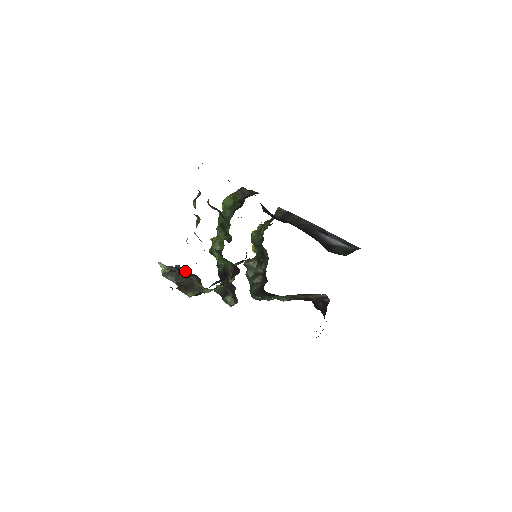
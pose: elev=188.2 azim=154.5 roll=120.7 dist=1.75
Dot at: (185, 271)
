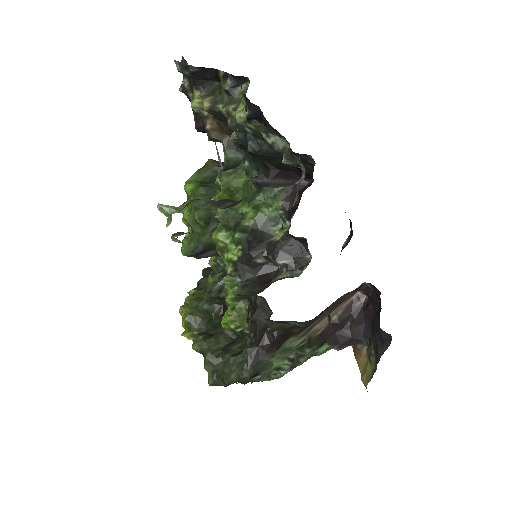
Dot at: occluded
